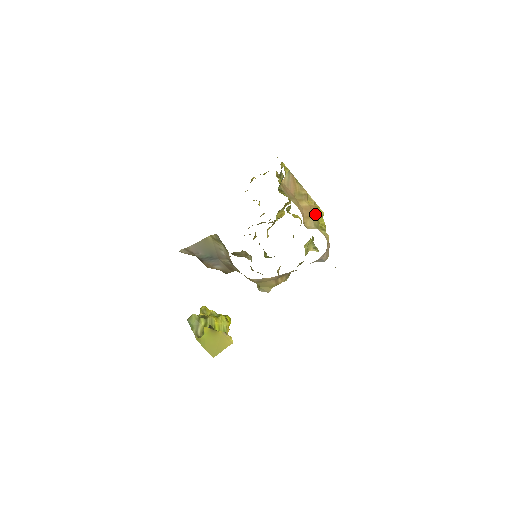
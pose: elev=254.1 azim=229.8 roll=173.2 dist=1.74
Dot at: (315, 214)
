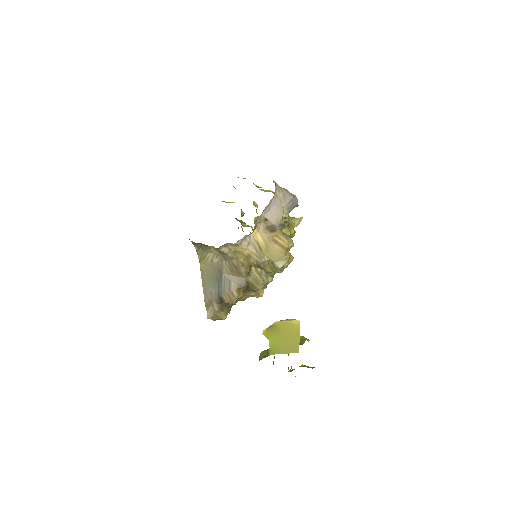
Dot at: occluded
